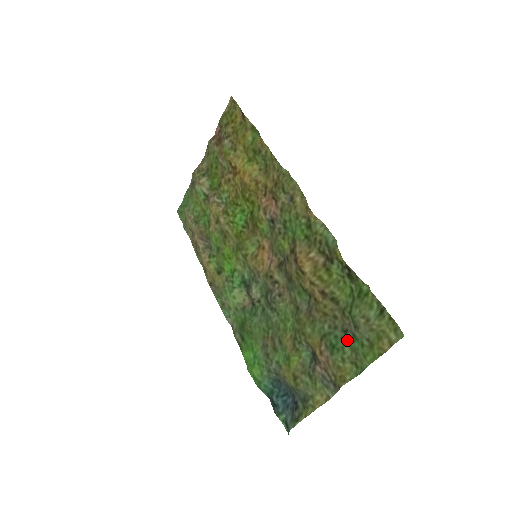
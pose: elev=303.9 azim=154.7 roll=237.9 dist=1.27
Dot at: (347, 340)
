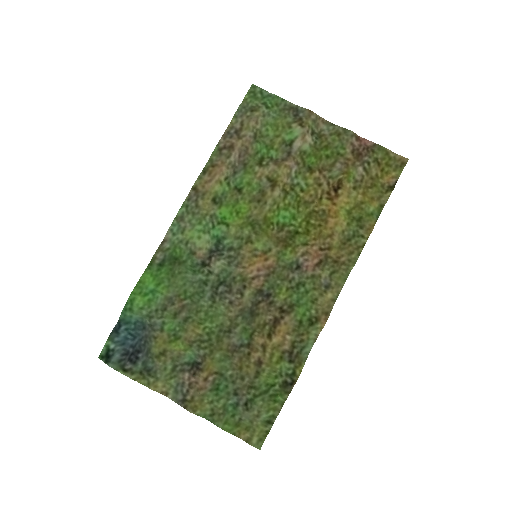
Dot at: (229, 398)
